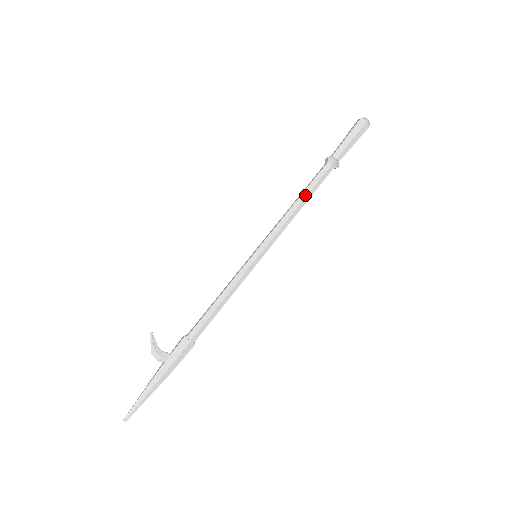
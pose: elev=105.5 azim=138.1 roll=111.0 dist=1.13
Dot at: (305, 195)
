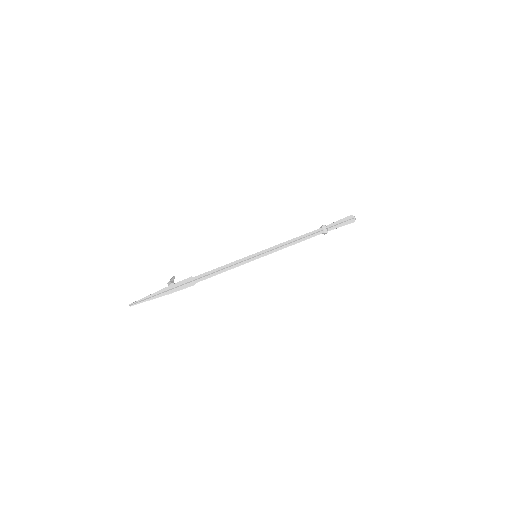
Dot at: (299, 236)
